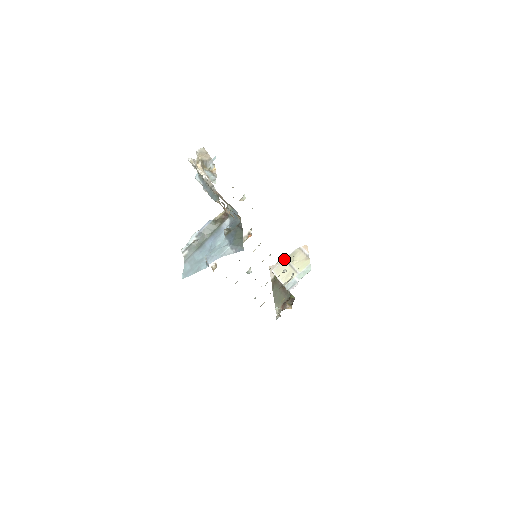
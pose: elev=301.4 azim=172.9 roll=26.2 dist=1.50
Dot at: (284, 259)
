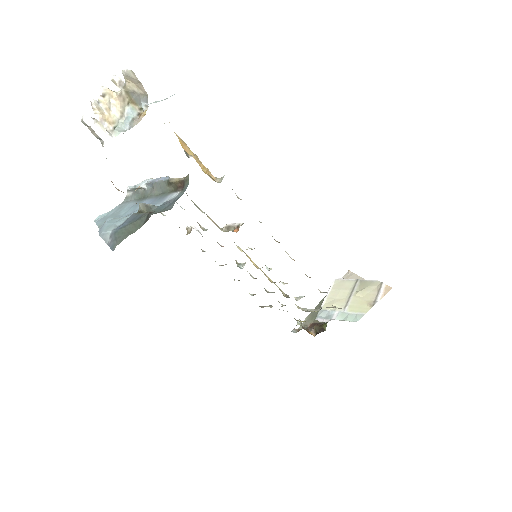
Dot at: (357, 279)
